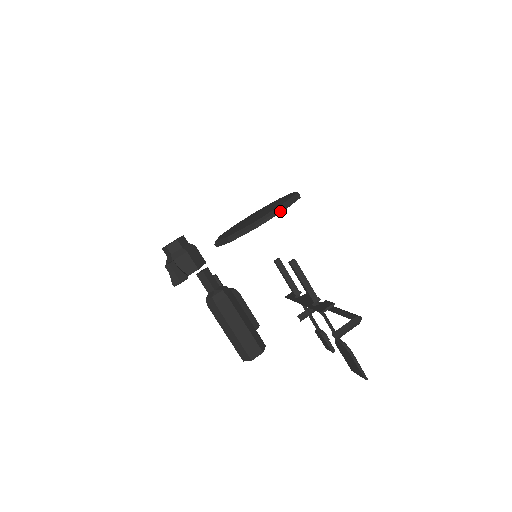
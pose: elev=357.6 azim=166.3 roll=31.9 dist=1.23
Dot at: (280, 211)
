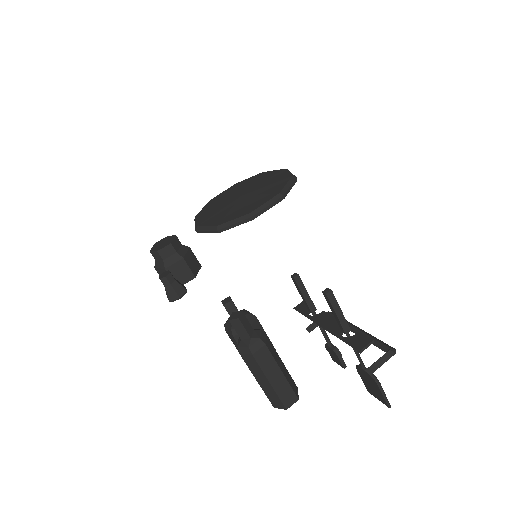
Dot at: (279, 200)
